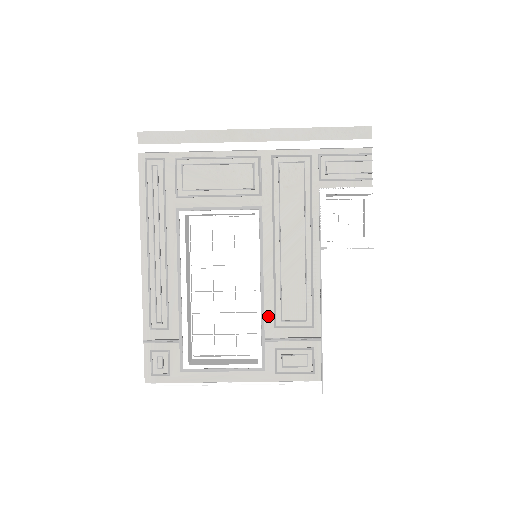
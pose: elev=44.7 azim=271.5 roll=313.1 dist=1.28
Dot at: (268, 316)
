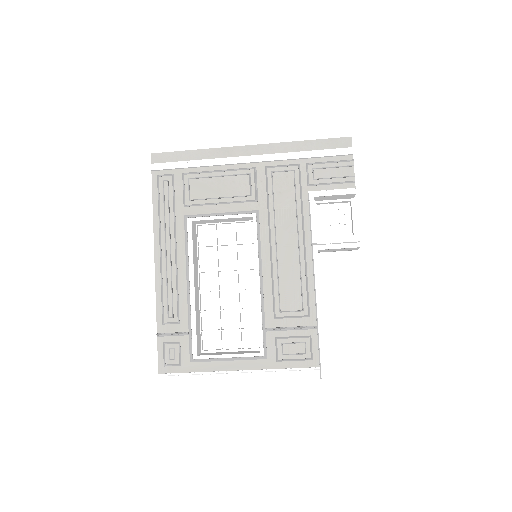
Dot at: (268, 308)
